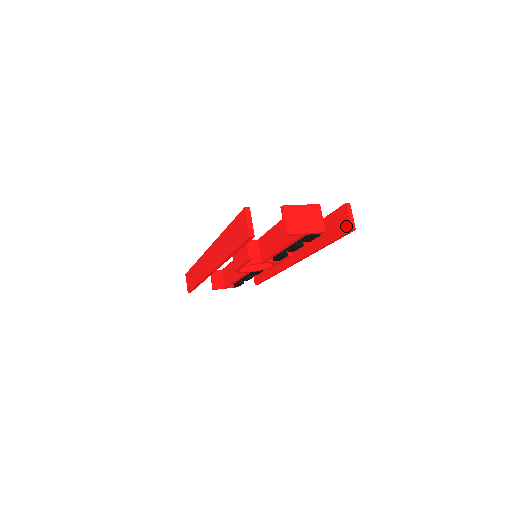
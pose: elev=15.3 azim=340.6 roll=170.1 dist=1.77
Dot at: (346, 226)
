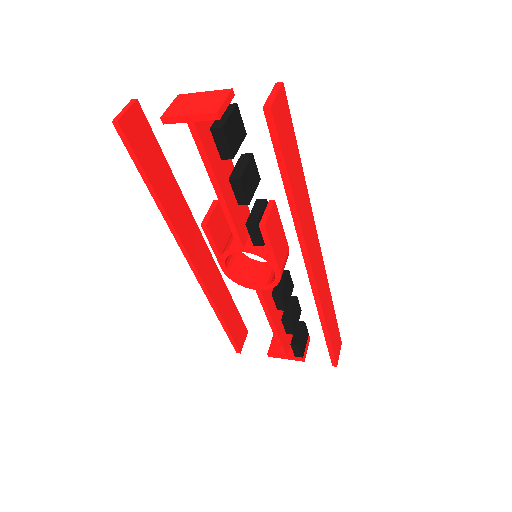
Dot at: occluded
